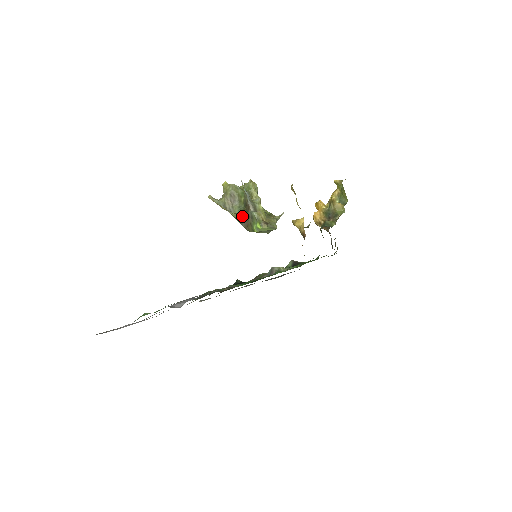
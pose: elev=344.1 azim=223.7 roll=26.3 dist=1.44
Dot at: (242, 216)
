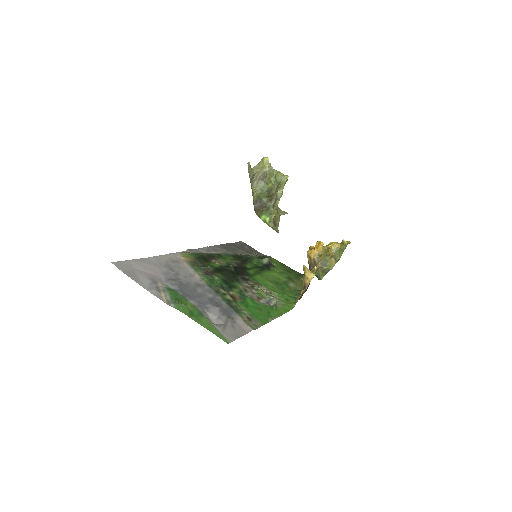
Dot at: (261, 200)
